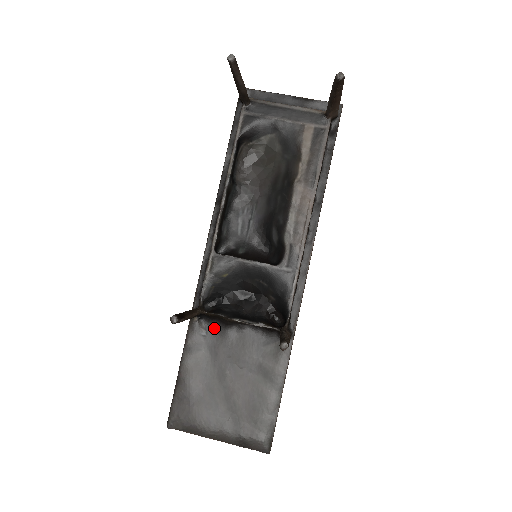
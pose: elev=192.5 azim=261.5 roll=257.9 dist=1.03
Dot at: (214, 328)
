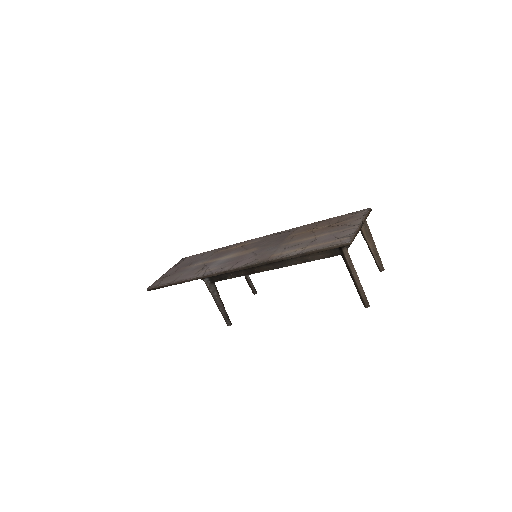
Dot at: occluded
